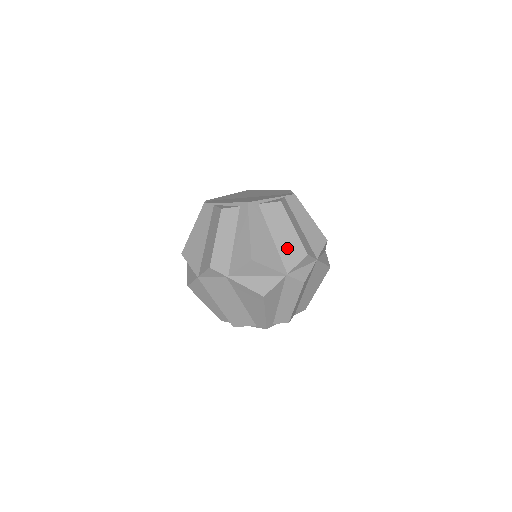
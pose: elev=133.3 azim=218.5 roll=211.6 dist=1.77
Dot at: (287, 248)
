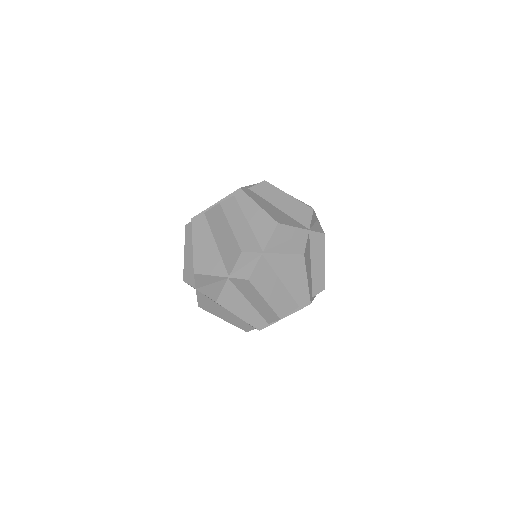
Dot at: (294, 211)
